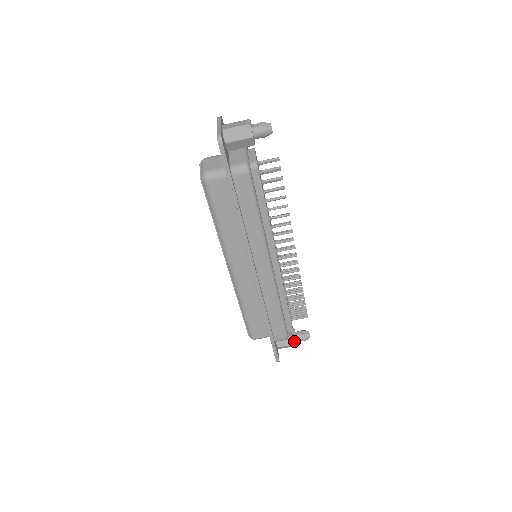
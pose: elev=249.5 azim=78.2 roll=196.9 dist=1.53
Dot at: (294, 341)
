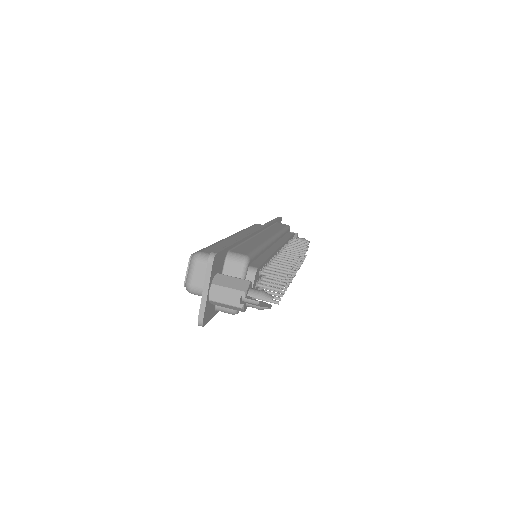
Dot at: occluded
